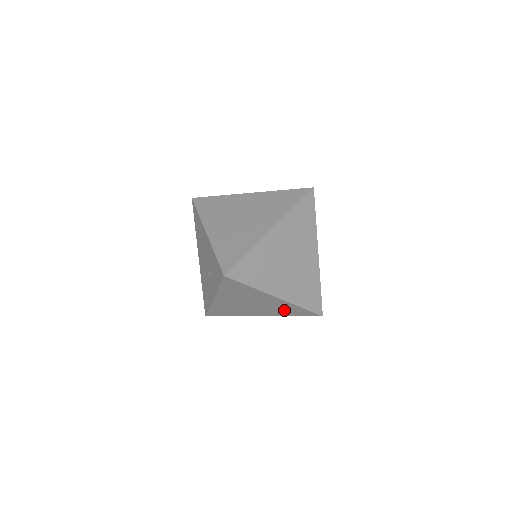
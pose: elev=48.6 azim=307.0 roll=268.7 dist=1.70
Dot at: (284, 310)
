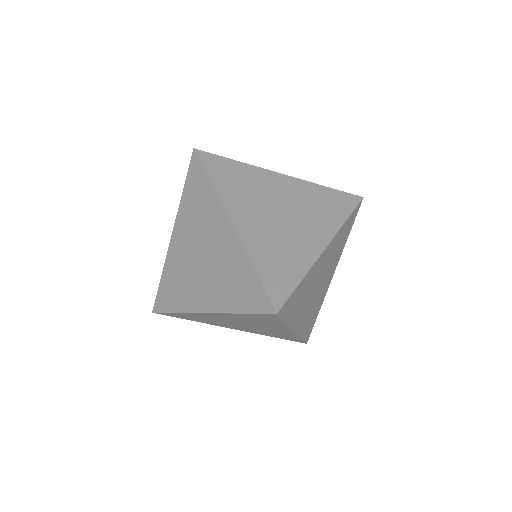
Dot at: (274, 334)
